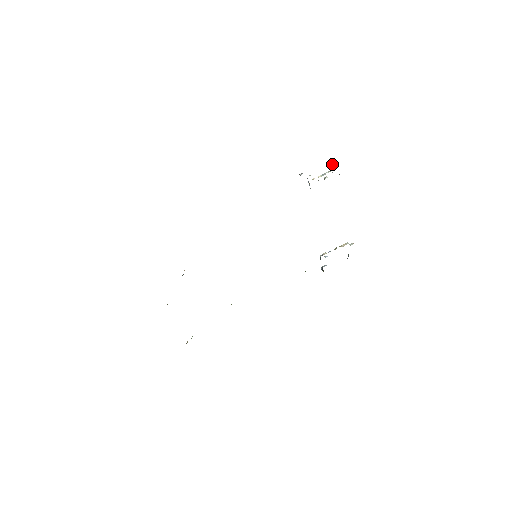
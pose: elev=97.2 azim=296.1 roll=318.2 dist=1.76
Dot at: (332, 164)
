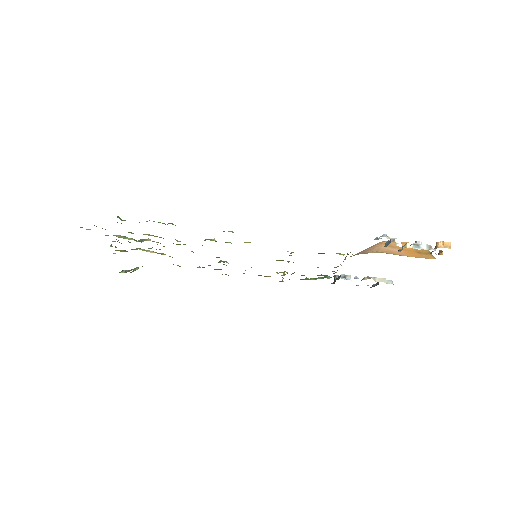
Dot at: (443, 241)
